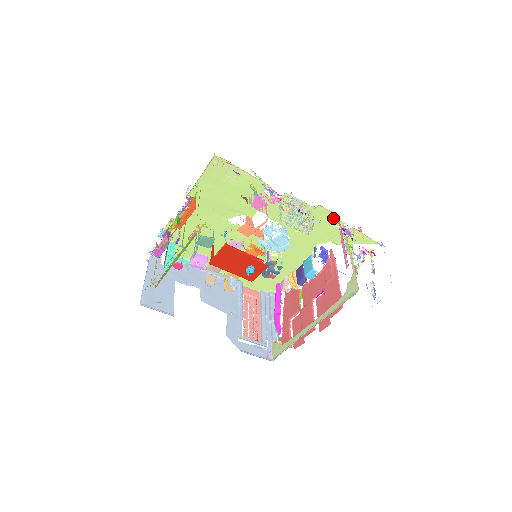
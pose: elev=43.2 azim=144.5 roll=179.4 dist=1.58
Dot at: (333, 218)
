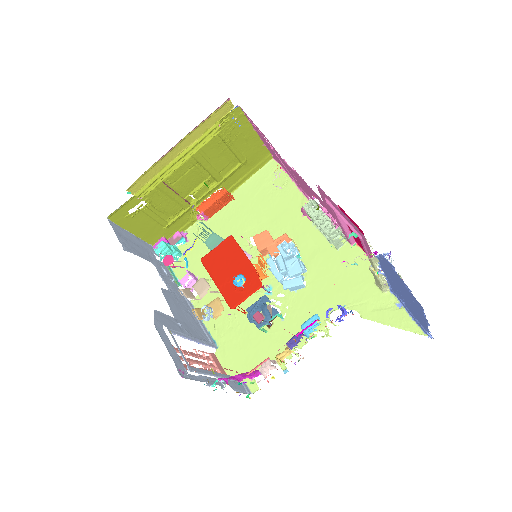
Dot at: (368, 269)
